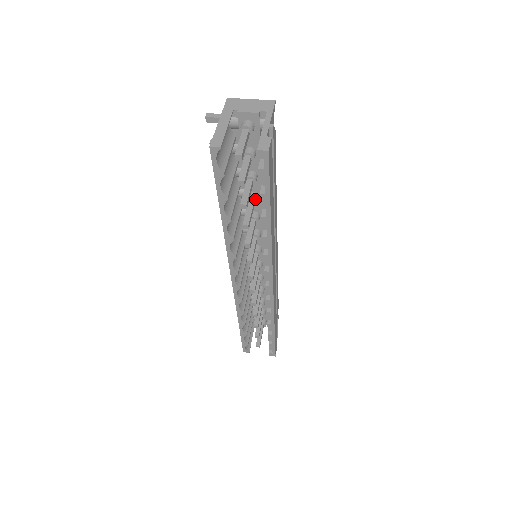
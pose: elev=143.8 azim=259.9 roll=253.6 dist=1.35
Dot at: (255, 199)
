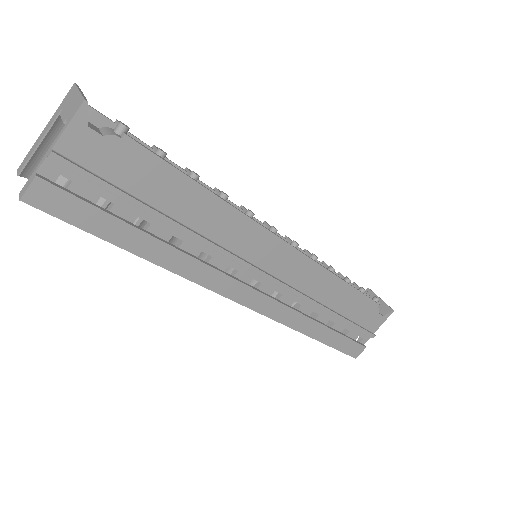
Dot at: occluded
